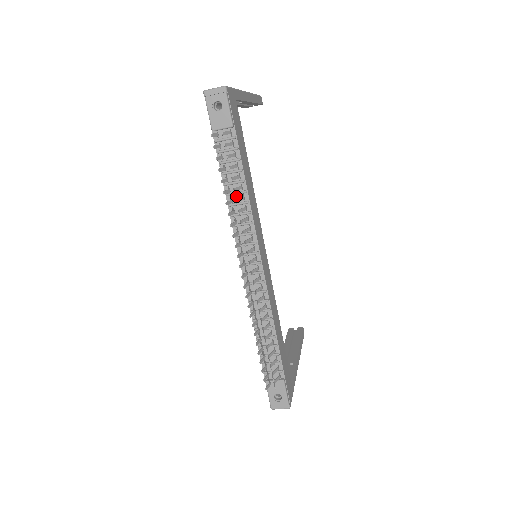
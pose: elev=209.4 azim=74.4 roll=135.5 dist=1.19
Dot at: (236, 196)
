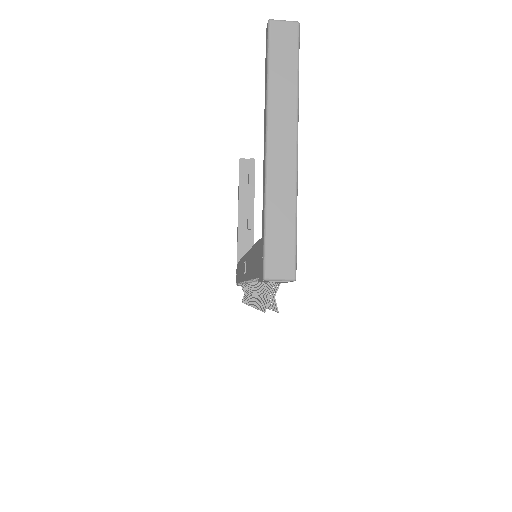
Dot at: occluded
